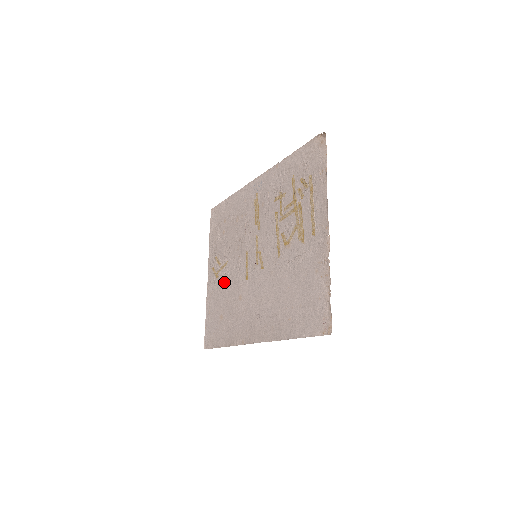
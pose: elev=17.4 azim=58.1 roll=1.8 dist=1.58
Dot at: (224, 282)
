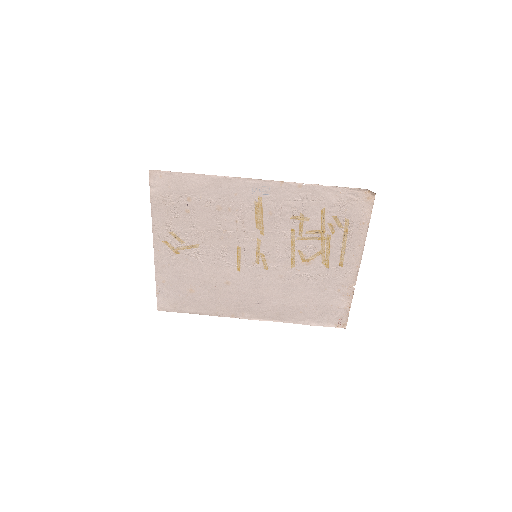
Dot at: (194, 262)
